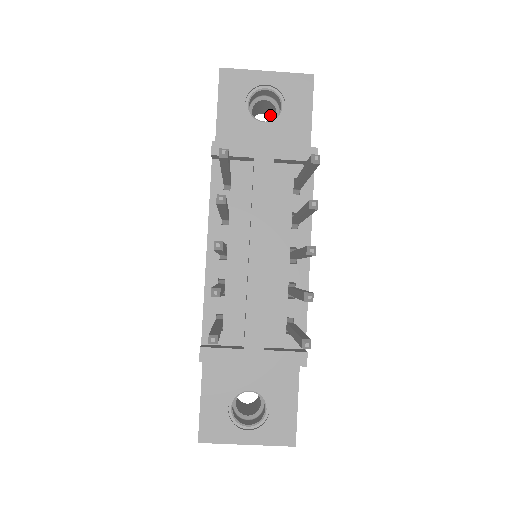
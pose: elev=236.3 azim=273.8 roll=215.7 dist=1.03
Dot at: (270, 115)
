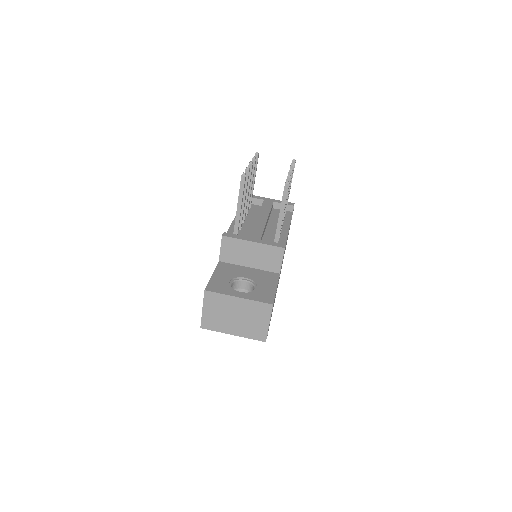
Dot at: occluded
